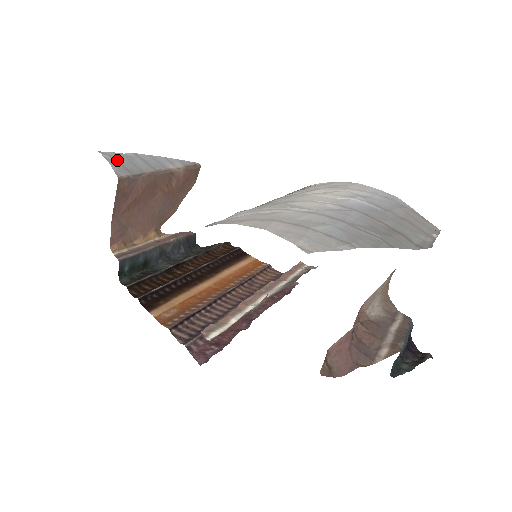
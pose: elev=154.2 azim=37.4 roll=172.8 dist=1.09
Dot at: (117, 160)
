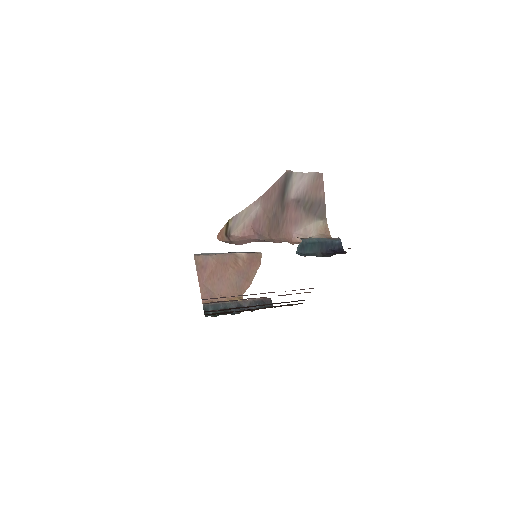
Dot at: occluded
